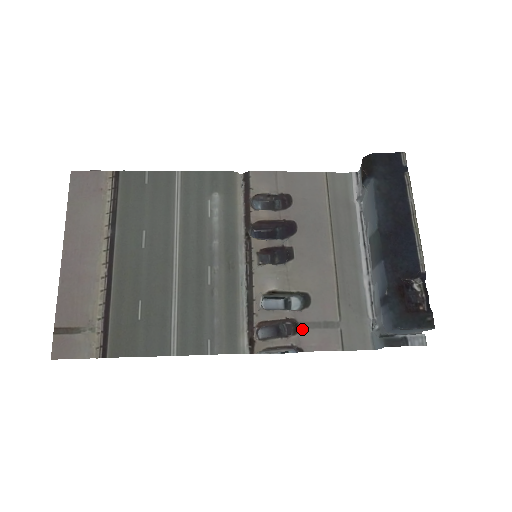
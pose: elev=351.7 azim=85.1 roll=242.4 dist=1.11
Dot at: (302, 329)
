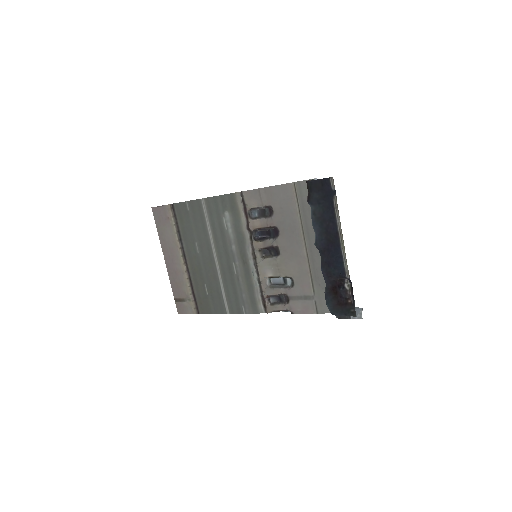
Dot at: (291, 300)
